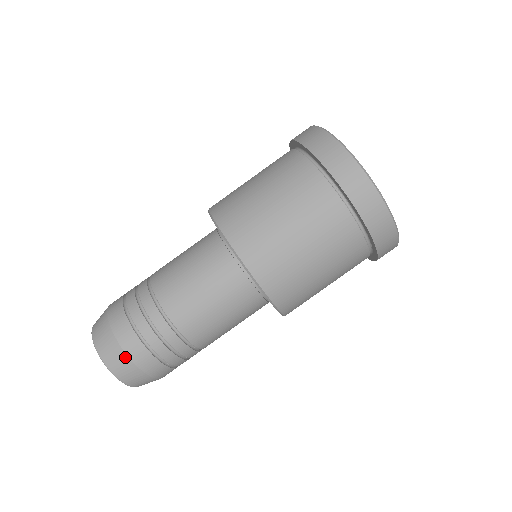
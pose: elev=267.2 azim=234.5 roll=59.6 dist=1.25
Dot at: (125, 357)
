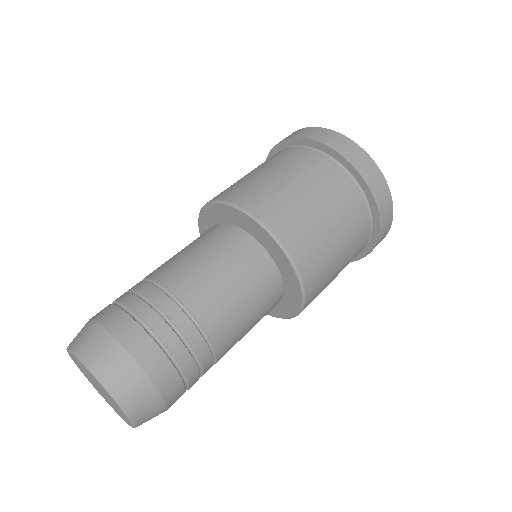
Dot at: (140, 374)
